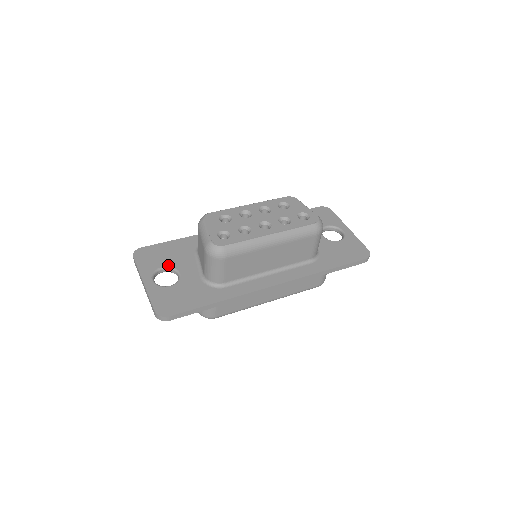
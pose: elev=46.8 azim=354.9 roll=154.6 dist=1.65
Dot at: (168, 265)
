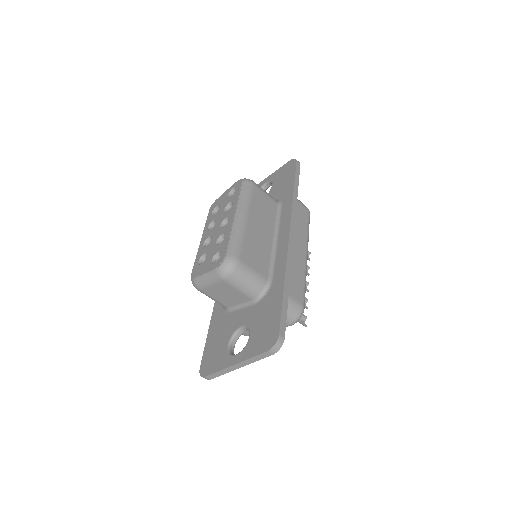
Dot at: (228, 339)
